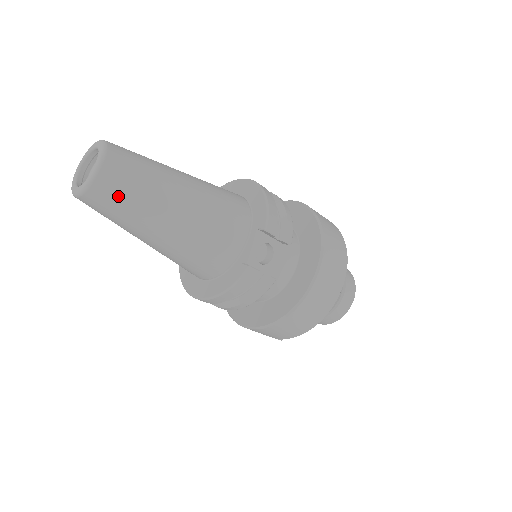
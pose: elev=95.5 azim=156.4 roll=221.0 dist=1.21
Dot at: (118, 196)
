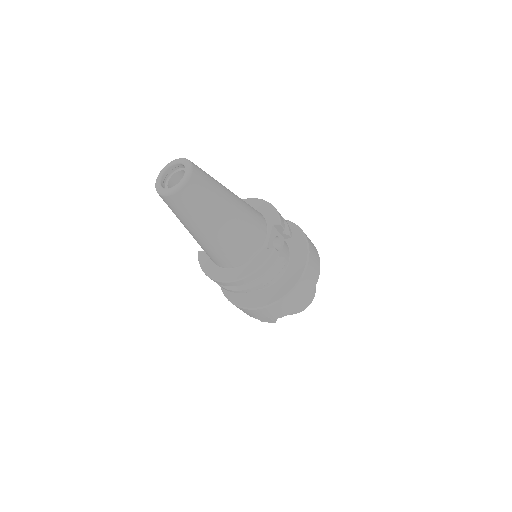
Dot at: (200, 194)
